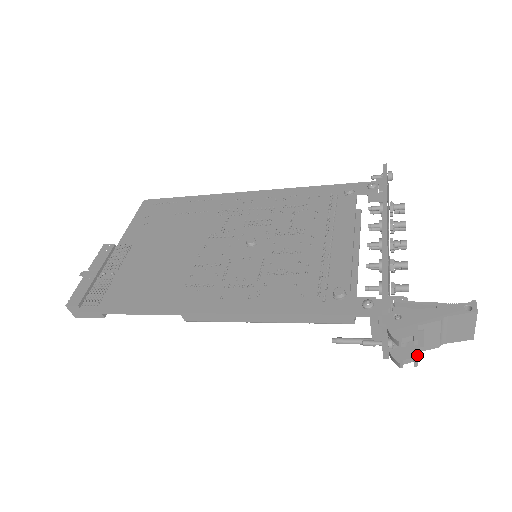
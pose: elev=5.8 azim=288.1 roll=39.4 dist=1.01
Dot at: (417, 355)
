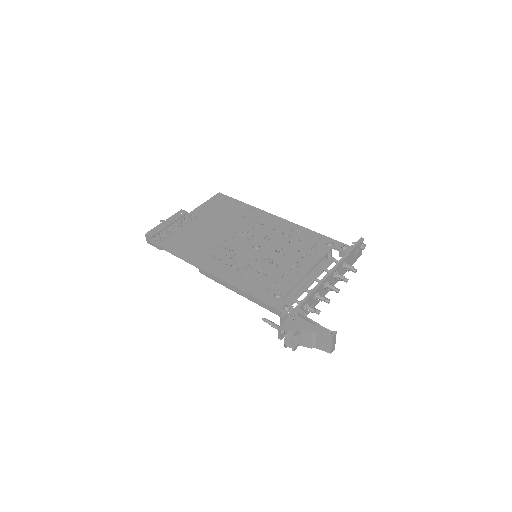
Dot at: (296, 345)
